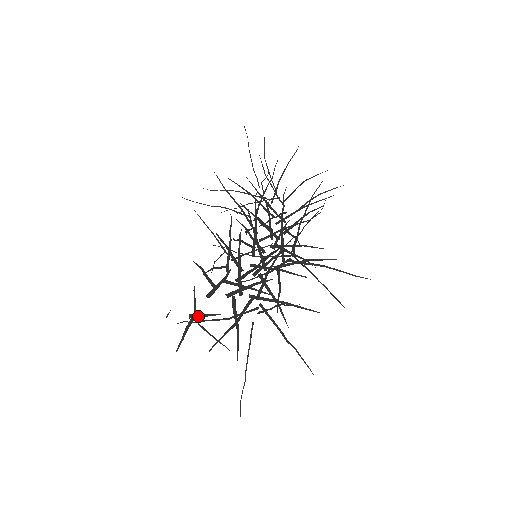
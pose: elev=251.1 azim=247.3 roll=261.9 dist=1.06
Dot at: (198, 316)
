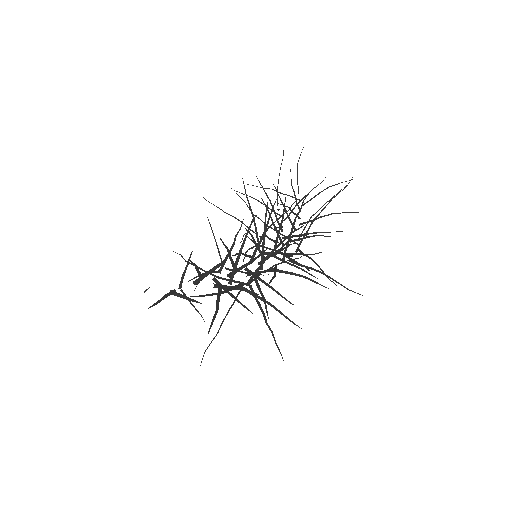
Dot at: (179, 295)
